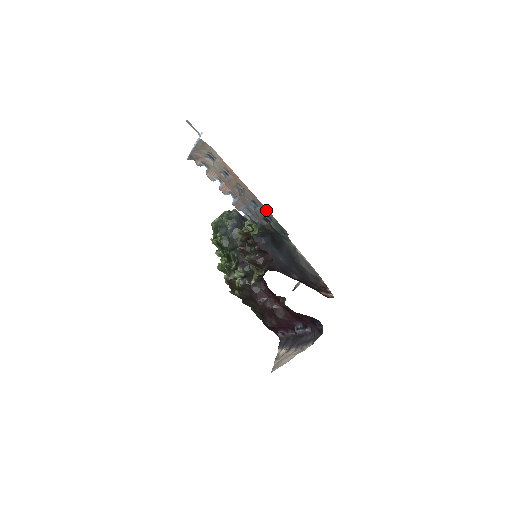
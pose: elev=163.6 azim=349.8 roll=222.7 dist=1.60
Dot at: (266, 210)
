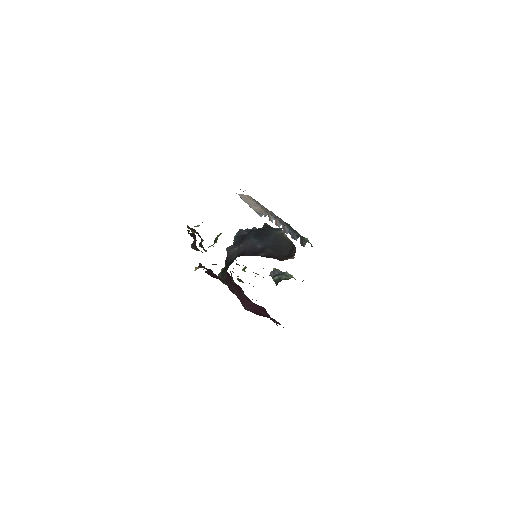
Dot at: (278, 217)
